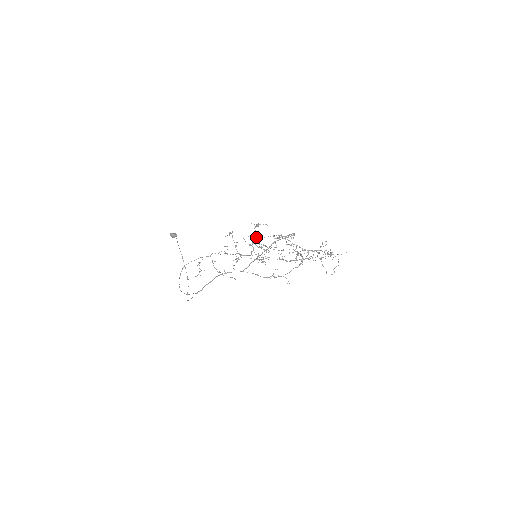
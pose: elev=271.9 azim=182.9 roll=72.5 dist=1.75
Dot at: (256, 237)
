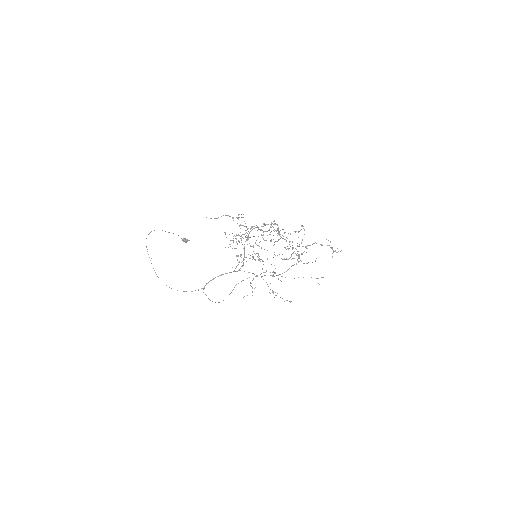
Dot at: occluded
